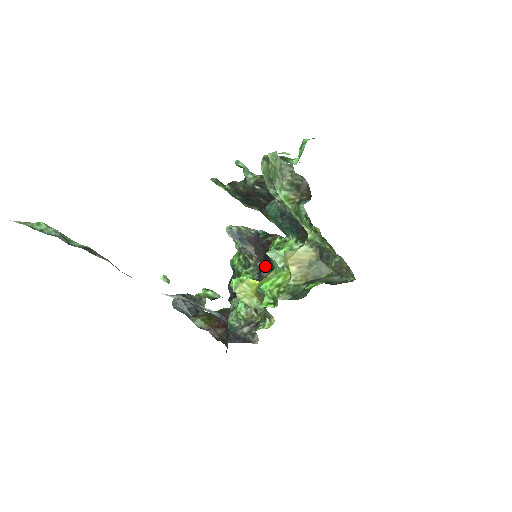
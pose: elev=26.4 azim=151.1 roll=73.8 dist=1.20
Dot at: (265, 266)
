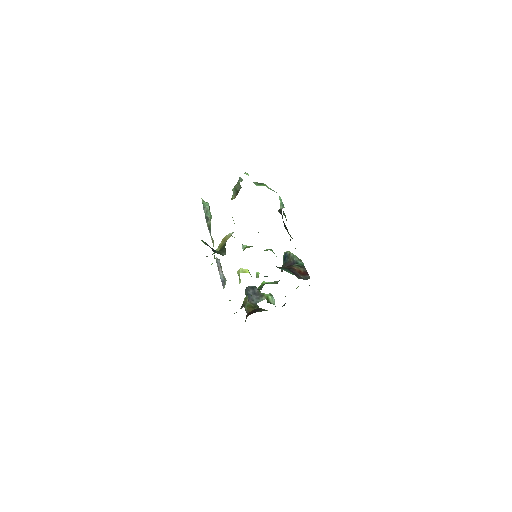
Dot at: occluded
